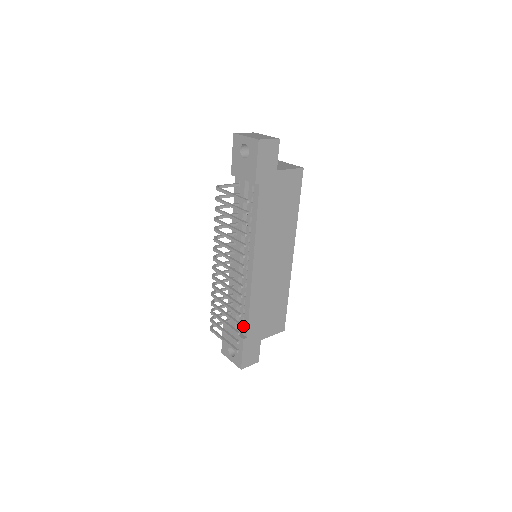
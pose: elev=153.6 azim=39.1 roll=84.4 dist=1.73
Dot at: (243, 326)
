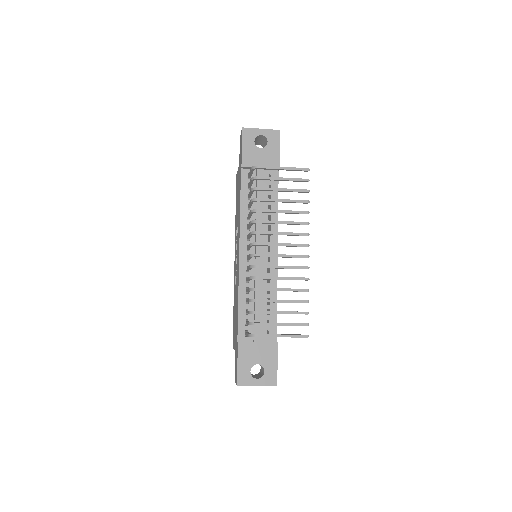
Dot at: (266, 333)
